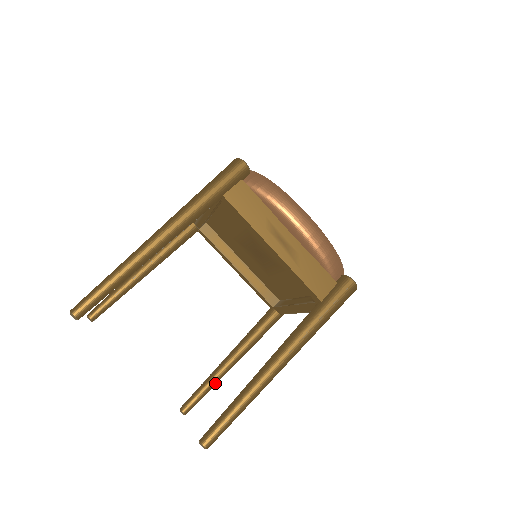
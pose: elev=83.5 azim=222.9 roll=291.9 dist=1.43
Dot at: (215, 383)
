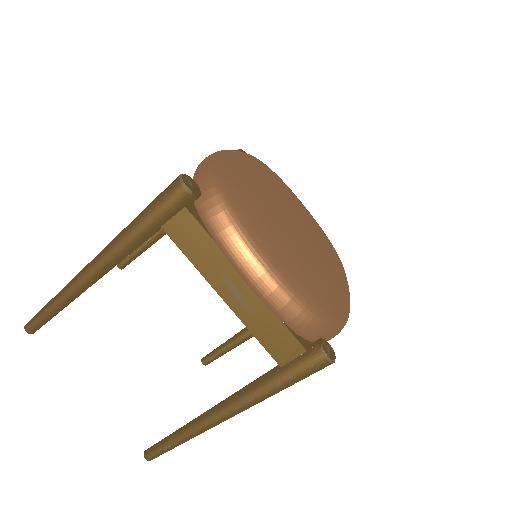
Dot at: (235, 347)
